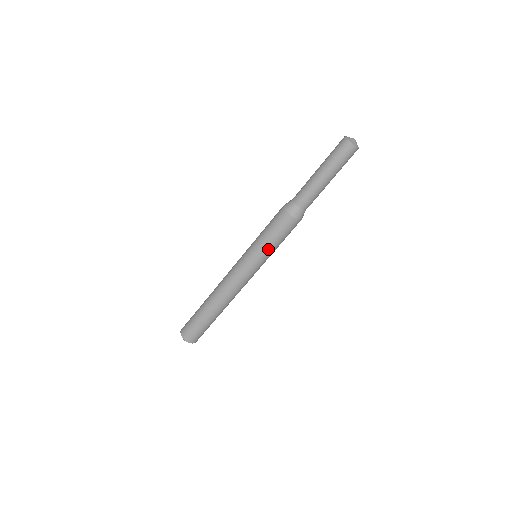
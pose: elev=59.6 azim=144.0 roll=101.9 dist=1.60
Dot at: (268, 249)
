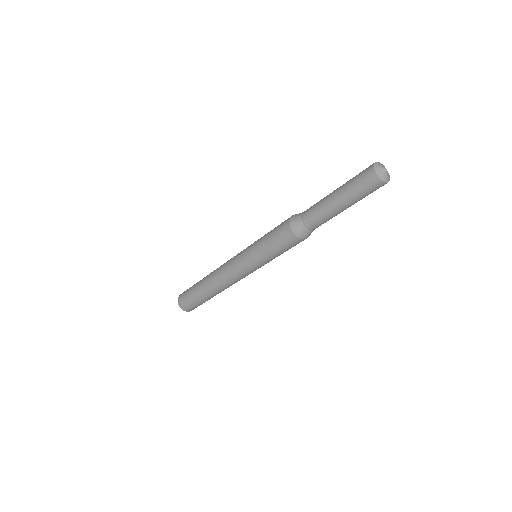
Dot at: occluded
